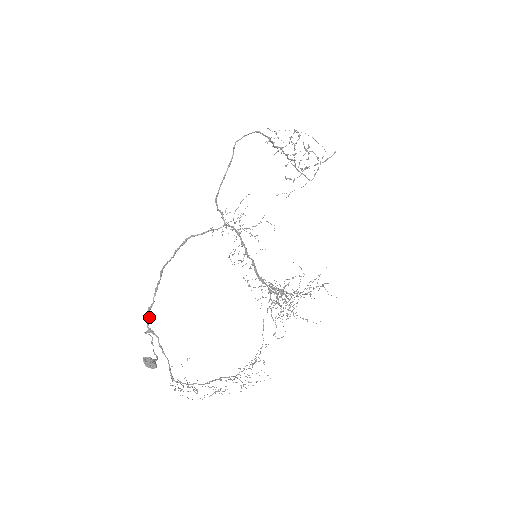
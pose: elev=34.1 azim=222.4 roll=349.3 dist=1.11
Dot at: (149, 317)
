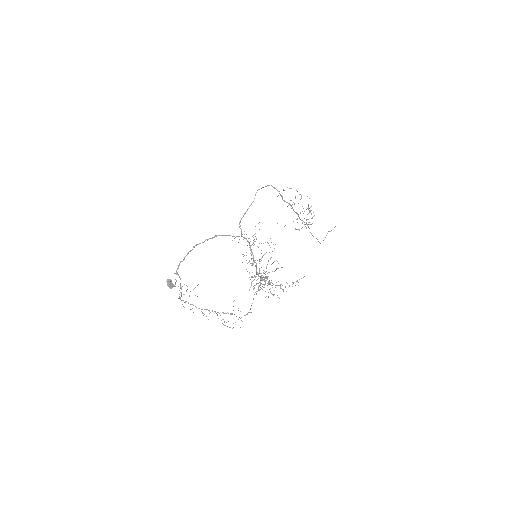
Dot at: occluded
